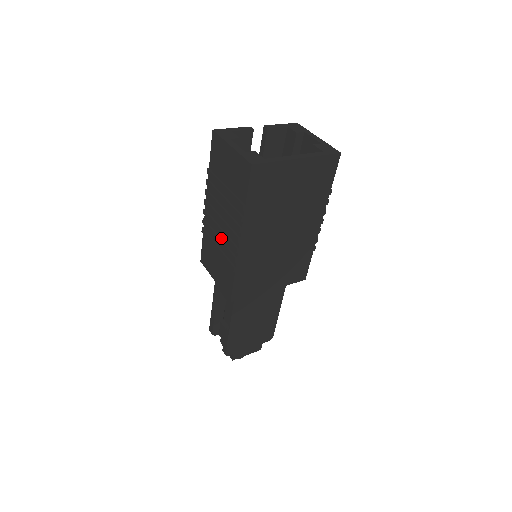
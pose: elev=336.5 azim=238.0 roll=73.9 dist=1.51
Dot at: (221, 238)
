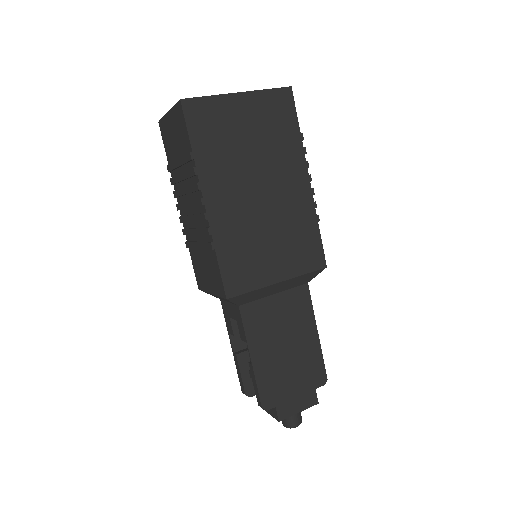
Dot at: (196, 227)
